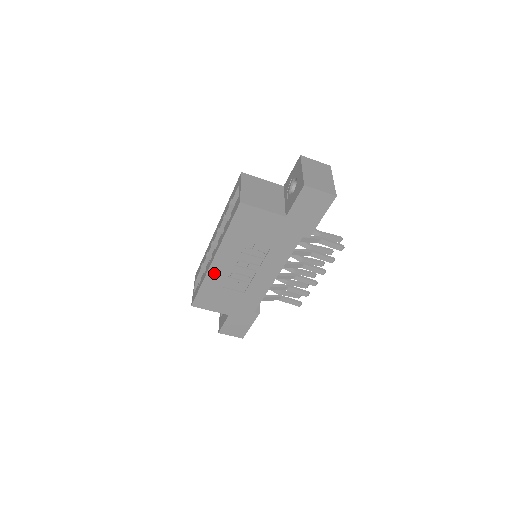
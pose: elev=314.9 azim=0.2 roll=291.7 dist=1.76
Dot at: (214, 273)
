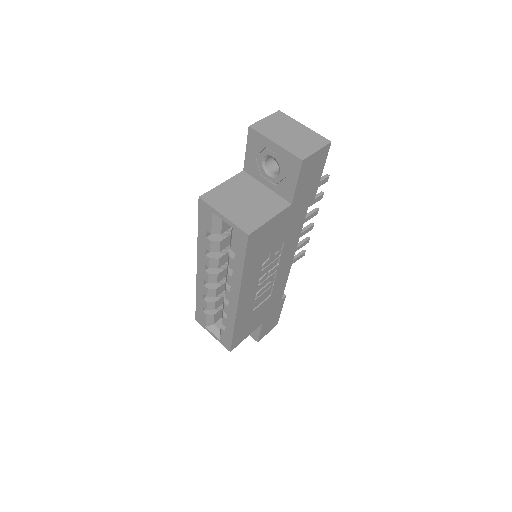
Dot at: (242, 311)
